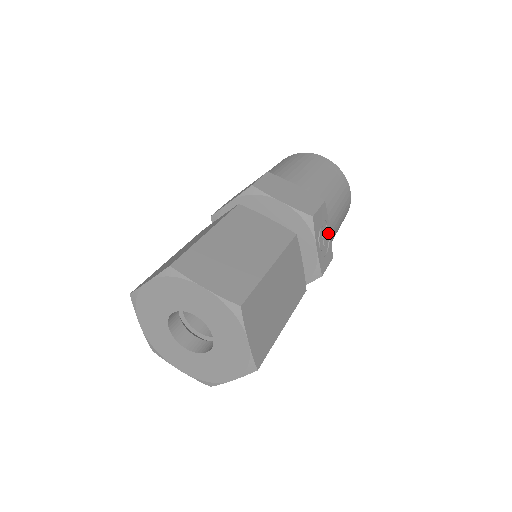
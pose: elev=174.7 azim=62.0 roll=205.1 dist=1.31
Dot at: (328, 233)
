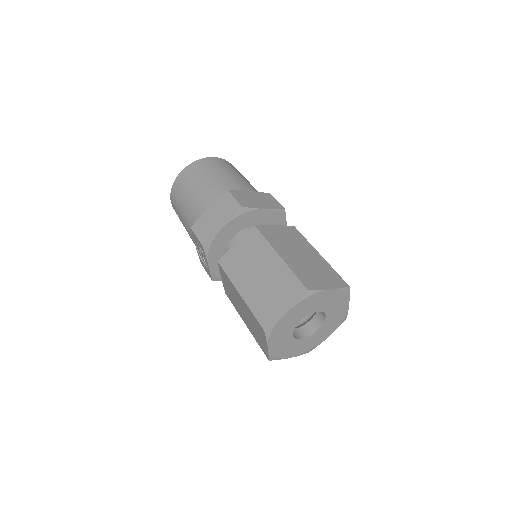
Dot at: occluded
